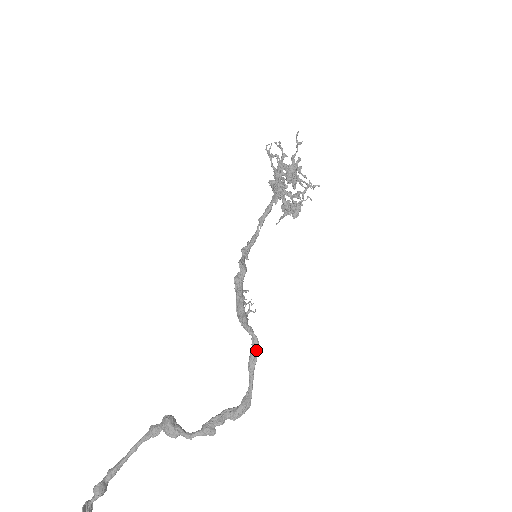
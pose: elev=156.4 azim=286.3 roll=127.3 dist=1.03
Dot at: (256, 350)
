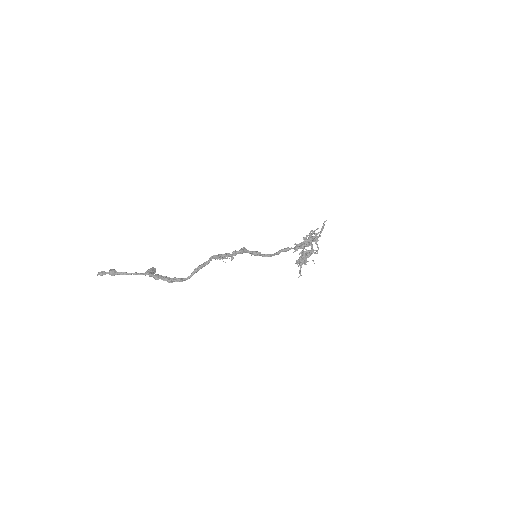
Dot at: (203, 264)
